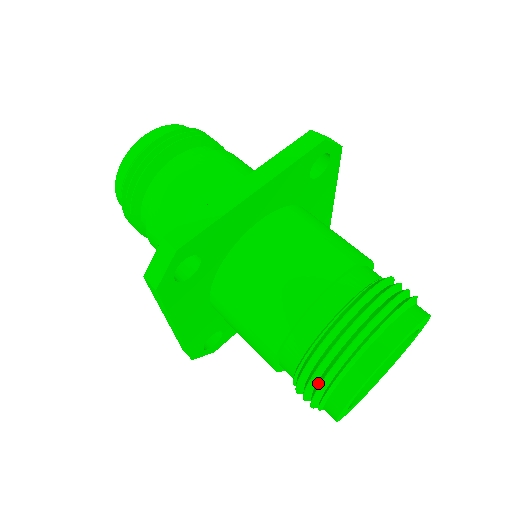
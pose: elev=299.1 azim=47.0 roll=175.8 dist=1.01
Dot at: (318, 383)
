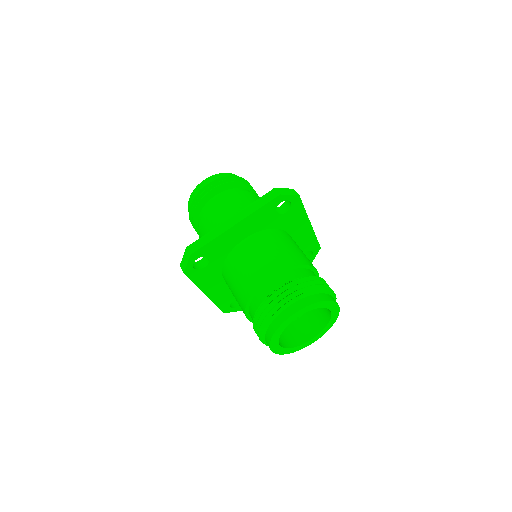
Dot at: (259, 330)
